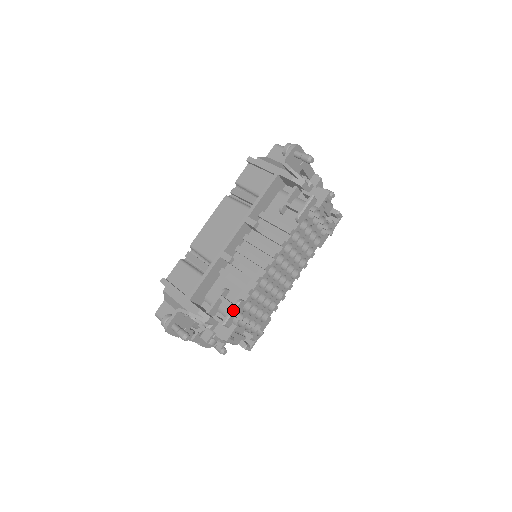
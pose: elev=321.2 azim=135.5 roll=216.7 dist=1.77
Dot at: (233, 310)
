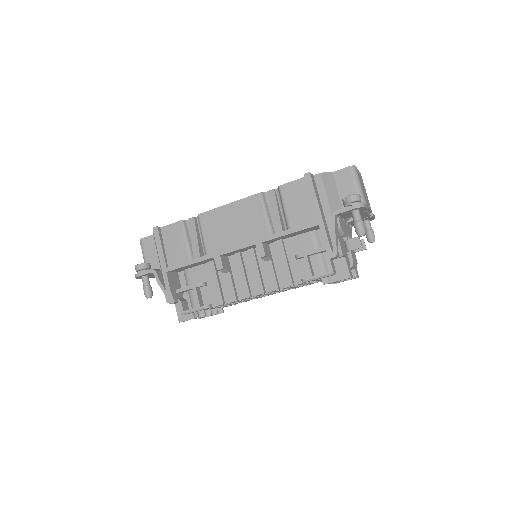
Dot at: (197, 310)
